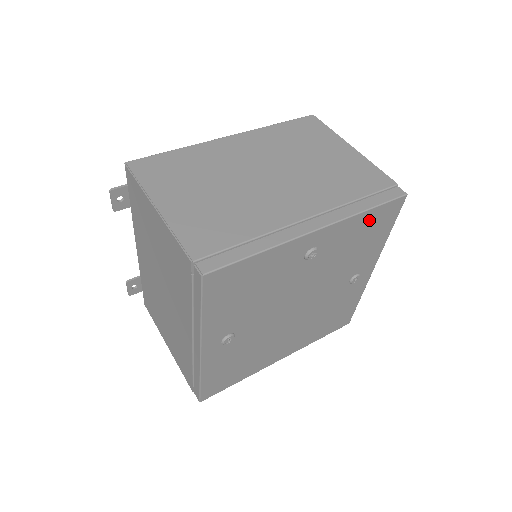
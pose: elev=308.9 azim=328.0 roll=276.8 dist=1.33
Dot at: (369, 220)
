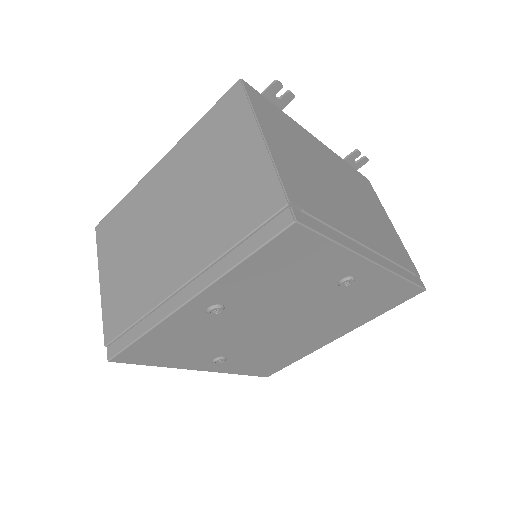
Dot at: (263, 262)
